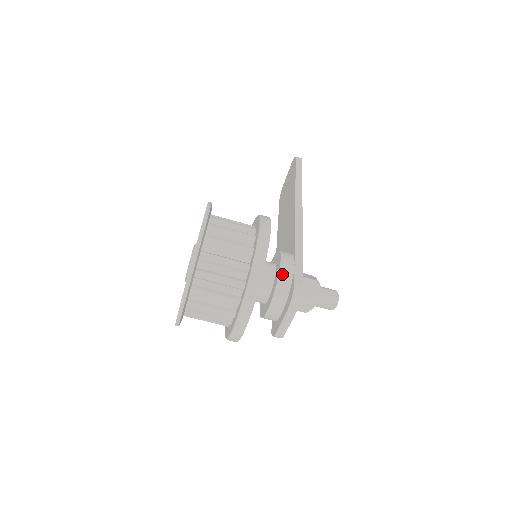
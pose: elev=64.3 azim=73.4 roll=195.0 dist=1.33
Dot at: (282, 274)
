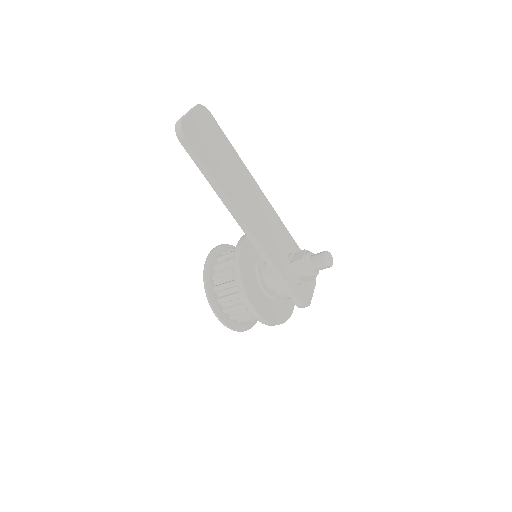
Dot at: (284, 298)
